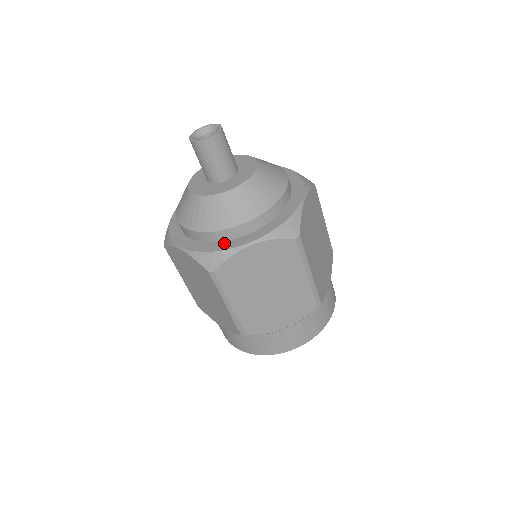
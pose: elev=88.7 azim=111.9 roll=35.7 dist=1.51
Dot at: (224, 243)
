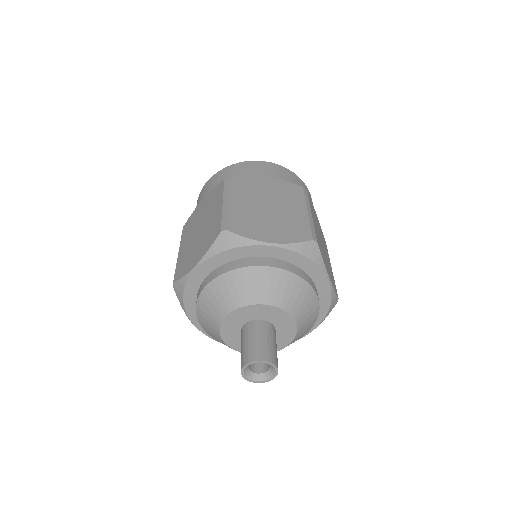
Dot at: occluded
